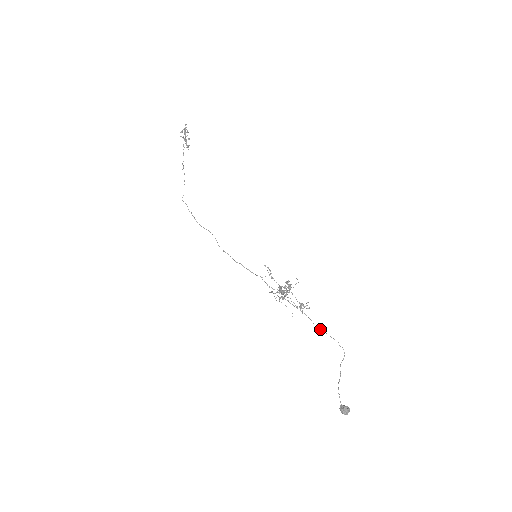
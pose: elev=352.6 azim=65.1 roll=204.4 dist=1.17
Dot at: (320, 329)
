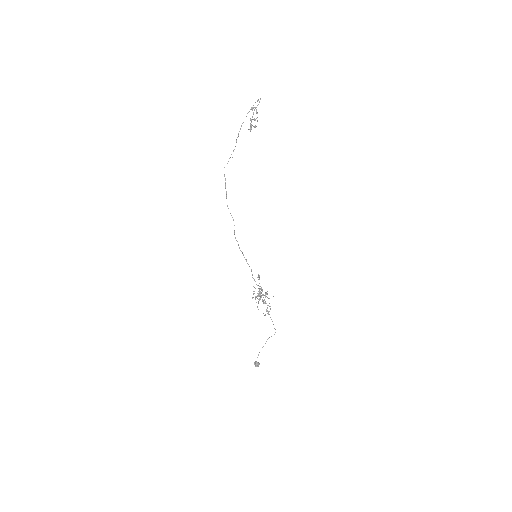
Dot at: (269, 314)
